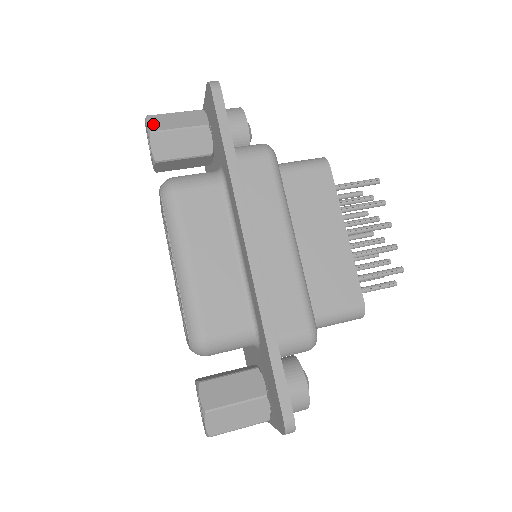
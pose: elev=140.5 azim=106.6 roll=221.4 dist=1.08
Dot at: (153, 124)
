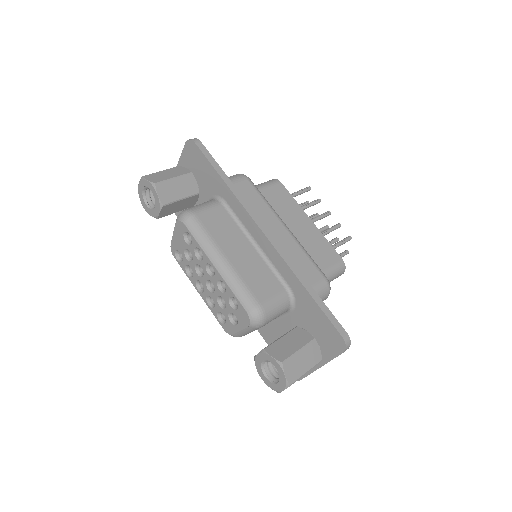
Dot at: (152, 179)
